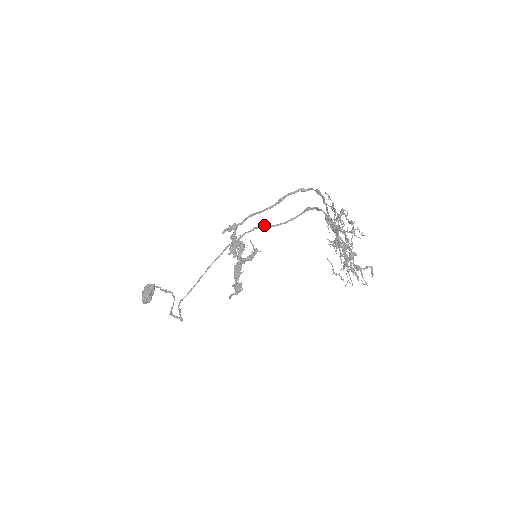
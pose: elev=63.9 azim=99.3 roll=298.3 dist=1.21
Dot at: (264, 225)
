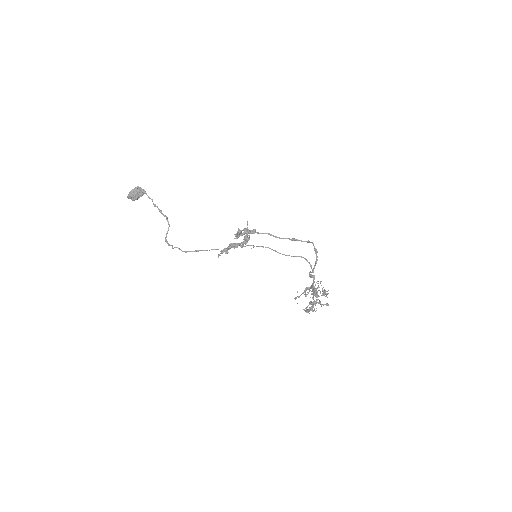
Dot at: (276, 251)
